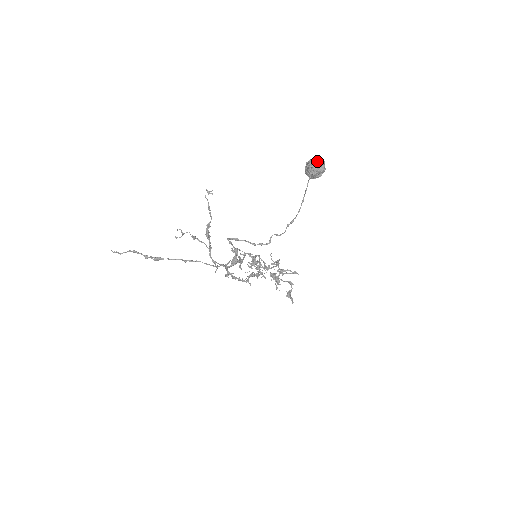
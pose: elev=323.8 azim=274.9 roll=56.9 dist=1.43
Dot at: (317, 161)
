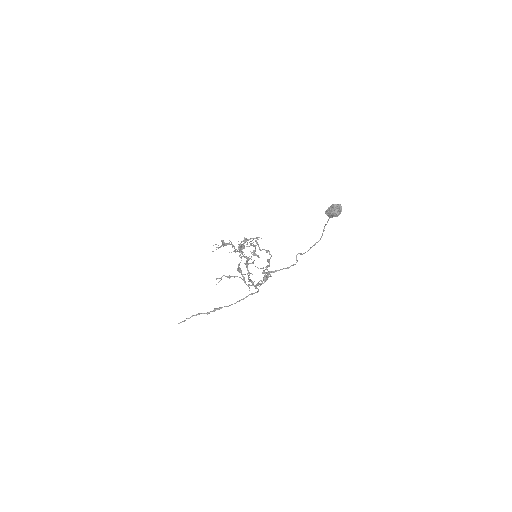
Dot at: (339, 209)
